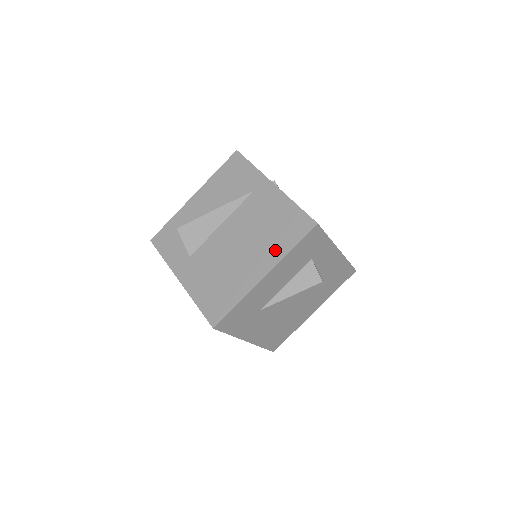
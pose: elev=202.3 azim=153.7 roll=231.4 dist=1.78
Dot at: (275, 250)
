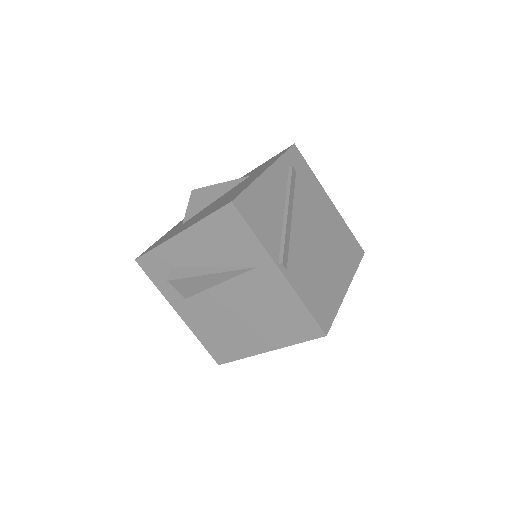
Dot at: (279, 337)
